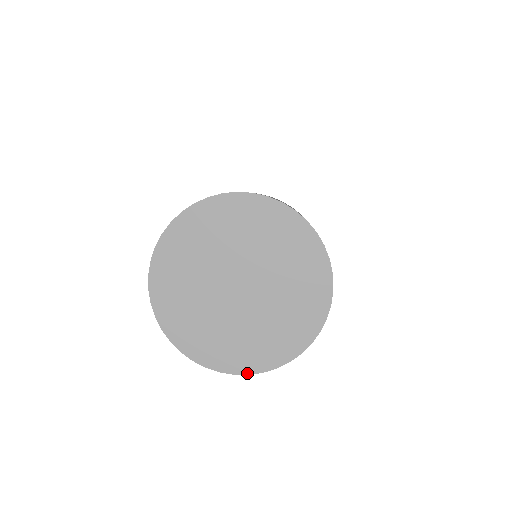
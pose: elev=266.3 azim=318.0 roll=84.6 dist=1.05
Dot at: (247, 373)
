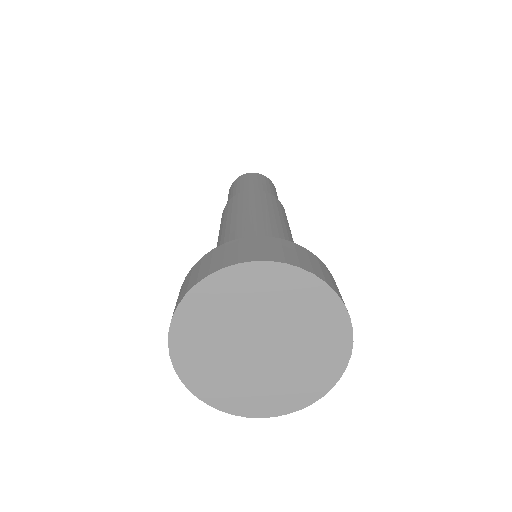
Dot at: (331, 387)
